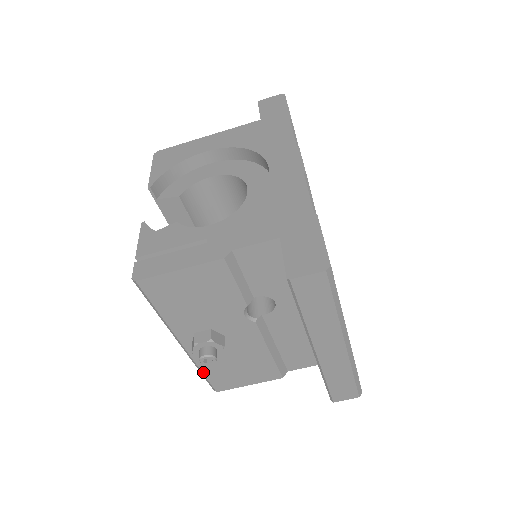
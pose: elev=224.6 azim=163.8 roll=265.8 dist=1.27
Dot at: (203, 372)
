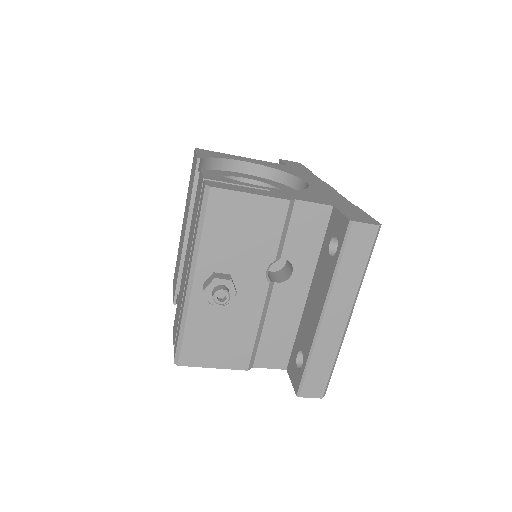
Dot at: (185, 329)
